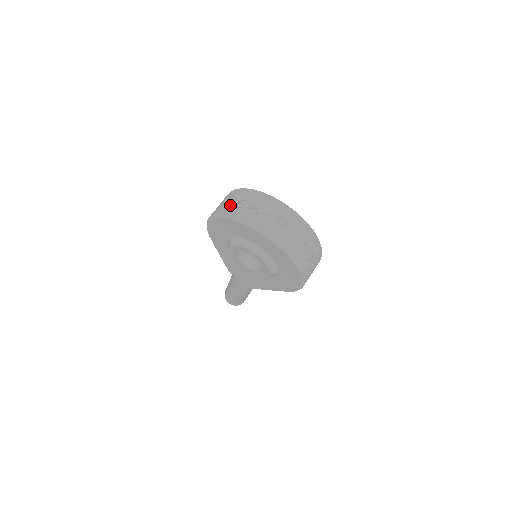
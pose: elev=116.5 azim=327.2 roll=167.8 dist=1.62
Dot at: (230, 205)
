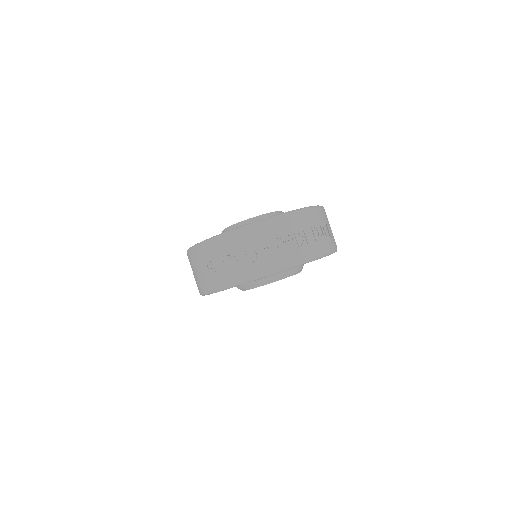
Dot at: (215, 273)
